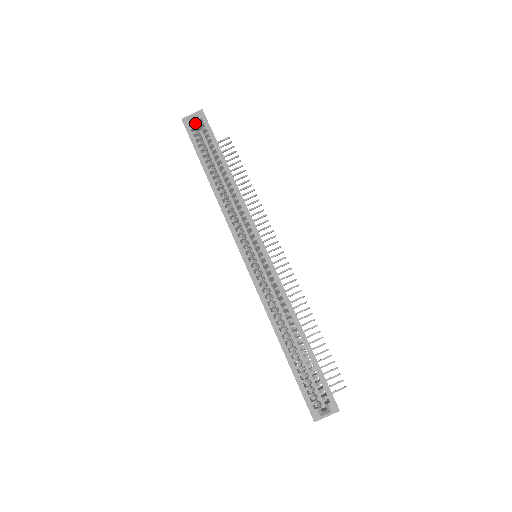
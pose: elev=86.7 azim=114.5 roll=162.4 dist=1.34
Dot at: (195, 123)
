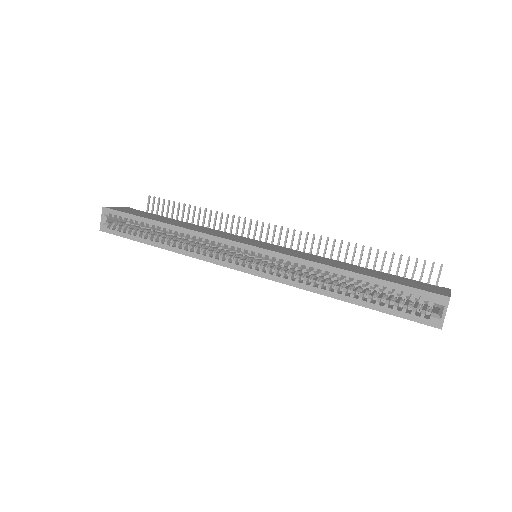
Dot at: (112, 221)
